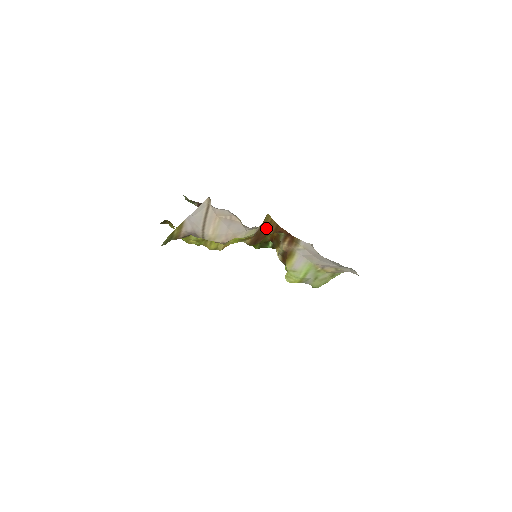
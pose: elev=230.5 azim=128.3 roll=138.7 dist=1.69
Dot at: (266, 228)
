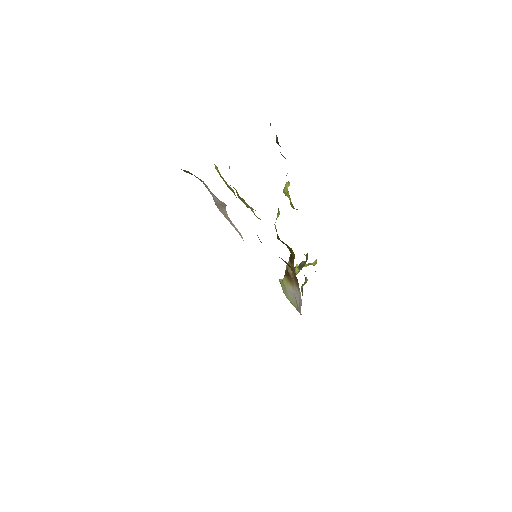
Dot at: occluded
